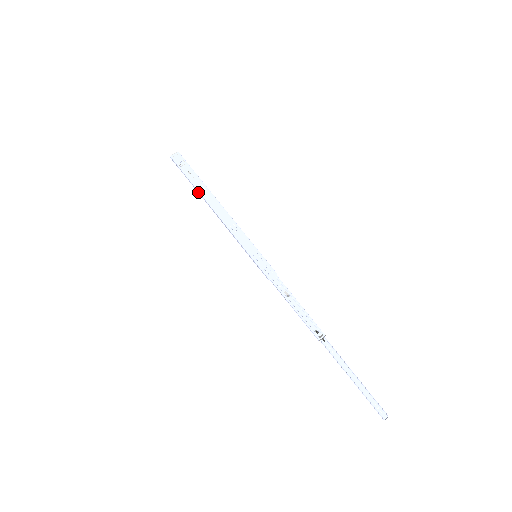
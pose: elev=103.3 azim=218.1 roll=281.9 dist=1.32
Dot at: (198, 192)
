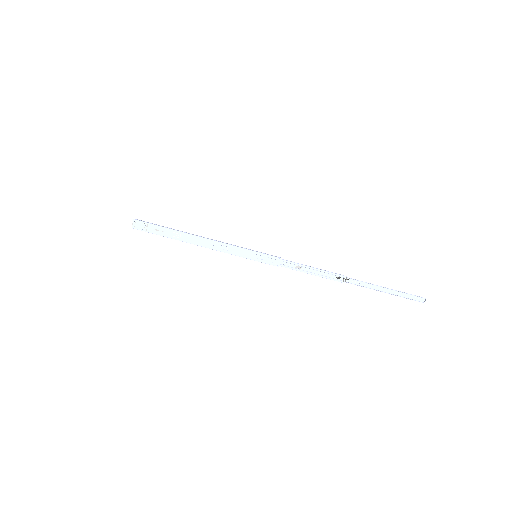
Dot at: occluded
